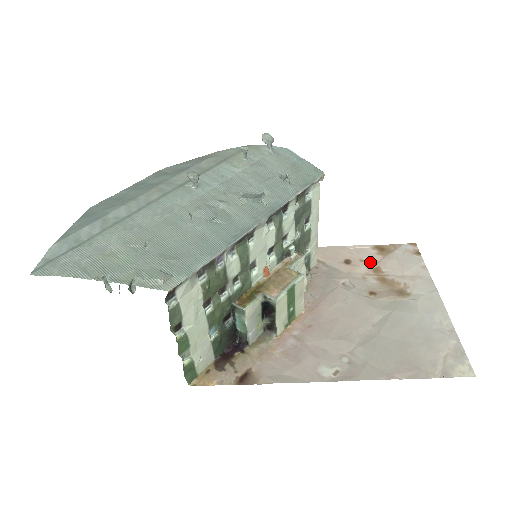
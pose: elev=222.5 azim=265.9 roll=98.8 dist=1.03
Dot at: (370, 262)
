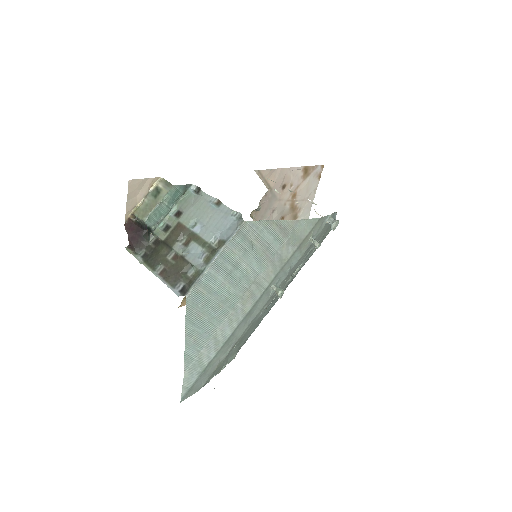
Dot at: (295, 187)
